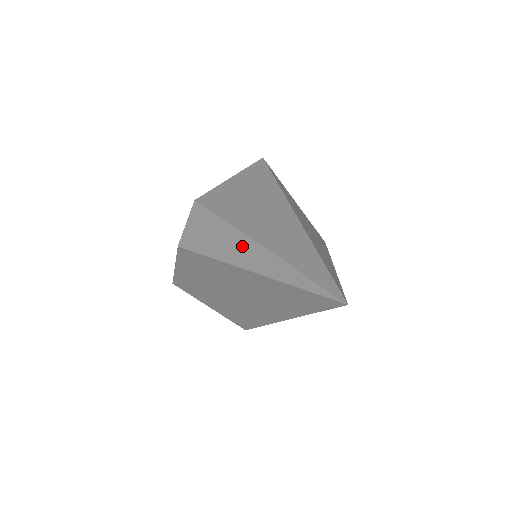
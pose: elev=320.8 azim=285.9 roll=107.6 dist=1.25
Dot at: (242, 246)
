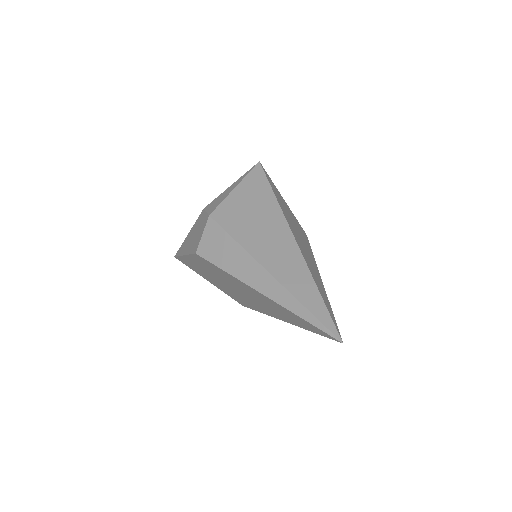
Dot at: (258, 274)
